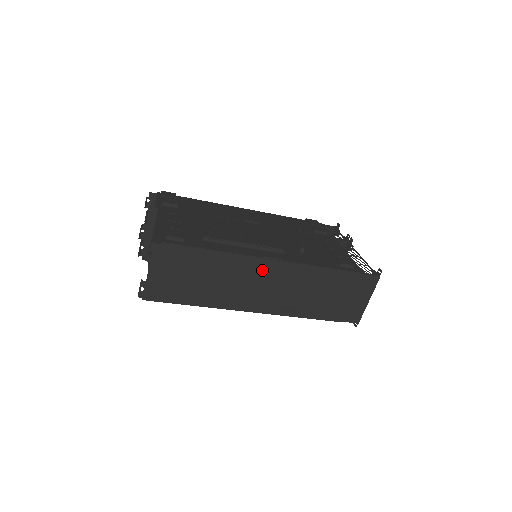
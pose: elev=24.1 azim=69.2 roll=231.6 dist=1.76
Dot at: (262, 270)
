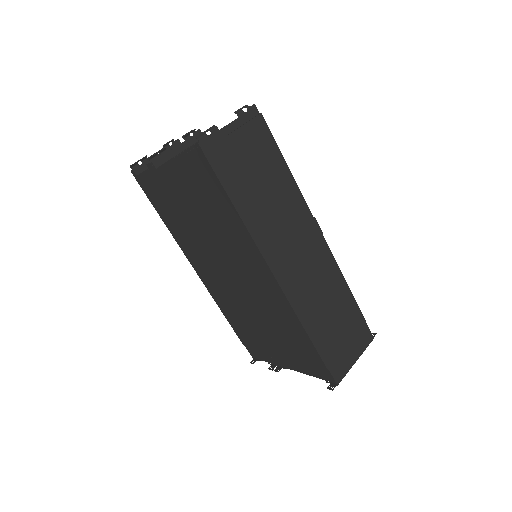
Dot at: (307, 231)
